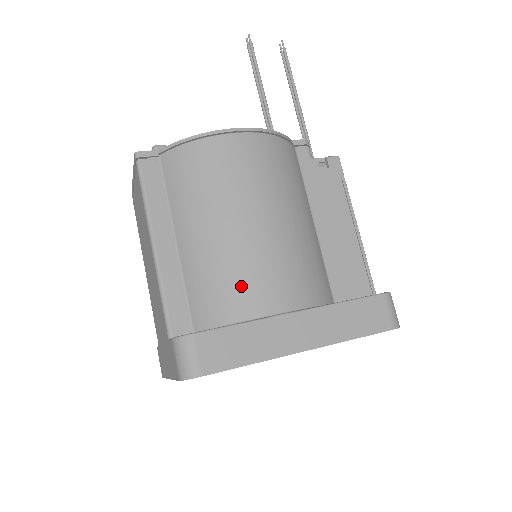
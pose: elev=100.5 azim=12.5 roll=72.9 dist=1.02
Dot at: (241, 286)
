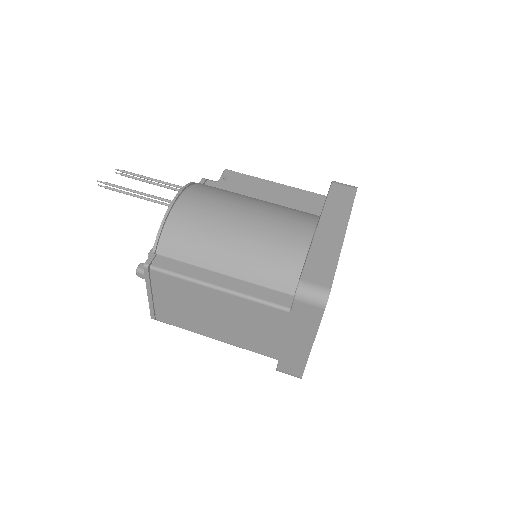
Dot at: (283, 245)
